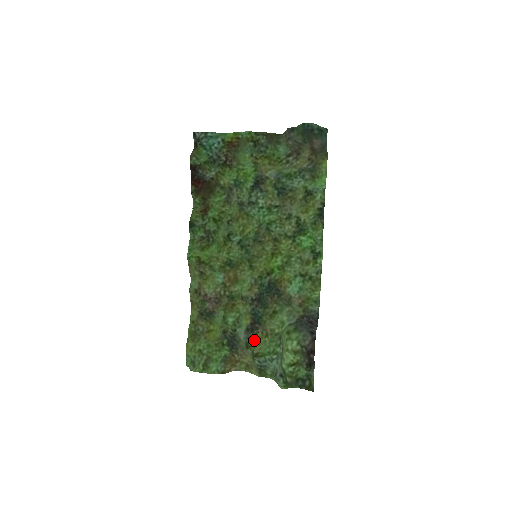
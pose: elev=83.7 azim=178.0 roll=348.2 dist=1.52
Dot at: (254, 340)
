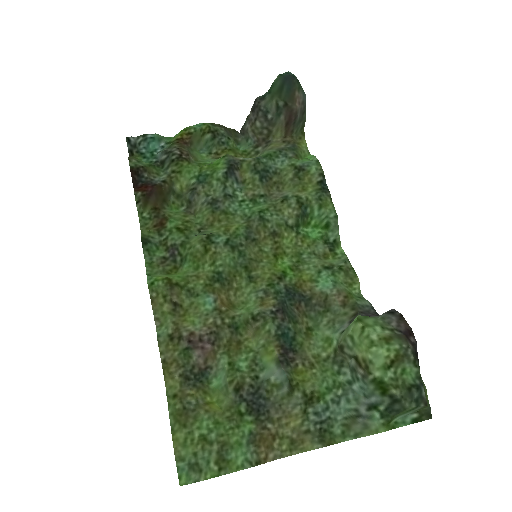
Dot at: (296, 376)
